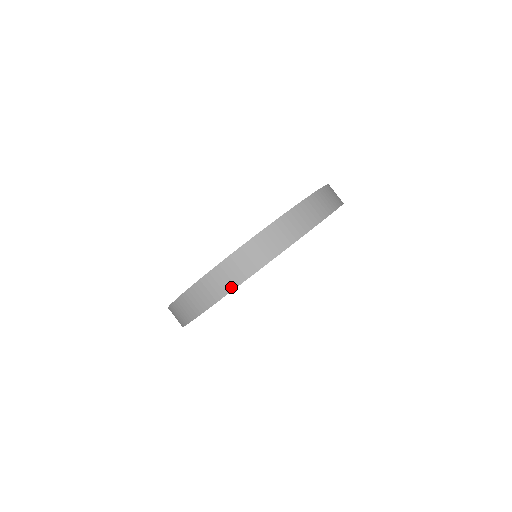
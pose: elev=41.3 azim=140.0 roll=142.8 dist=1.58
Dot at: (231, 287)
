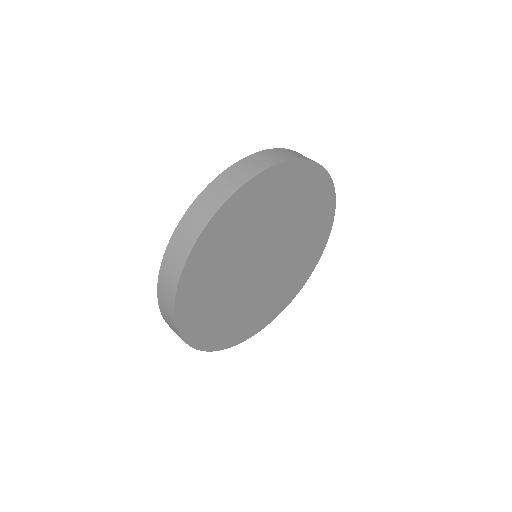
Dot at: (204, 222)
